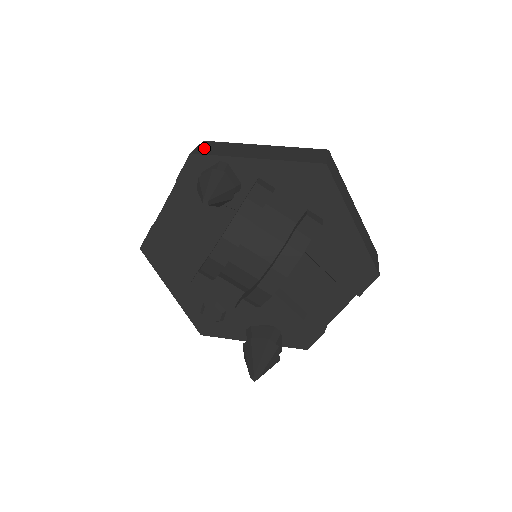
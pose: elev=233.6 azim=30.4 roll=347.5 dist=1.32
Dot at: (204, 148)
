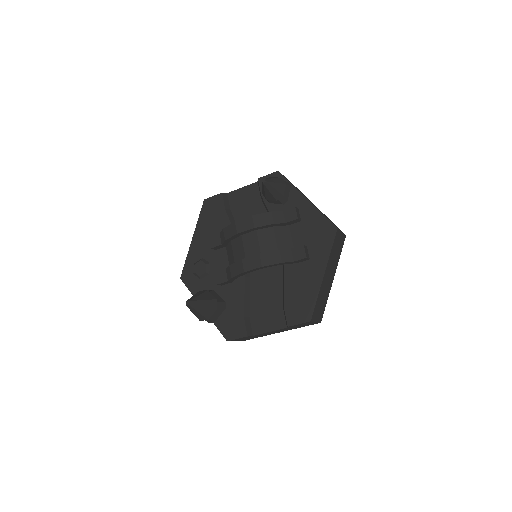
Dot at: (286, 178)
